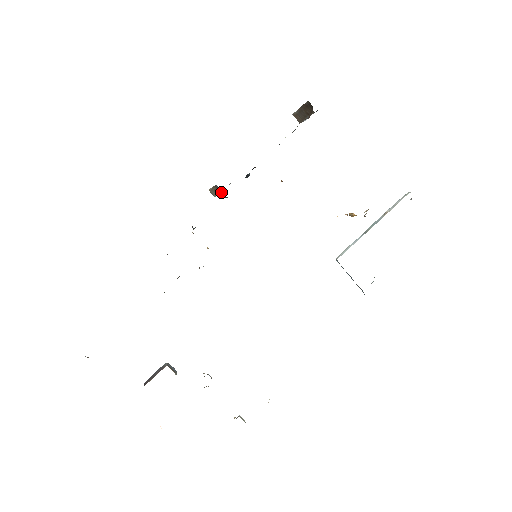
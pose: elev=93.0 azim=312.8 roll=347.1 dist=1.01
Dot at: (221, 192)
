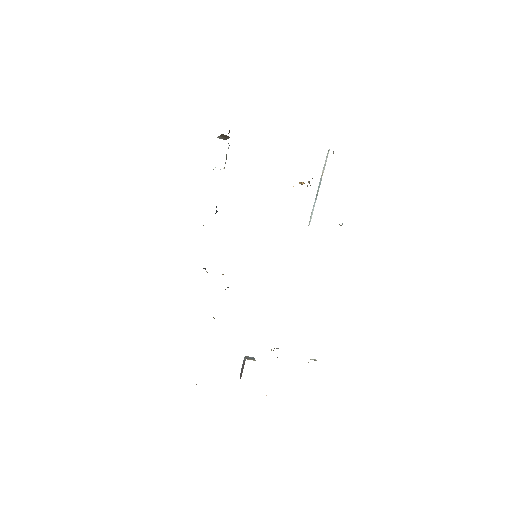
Dot at: occluded
